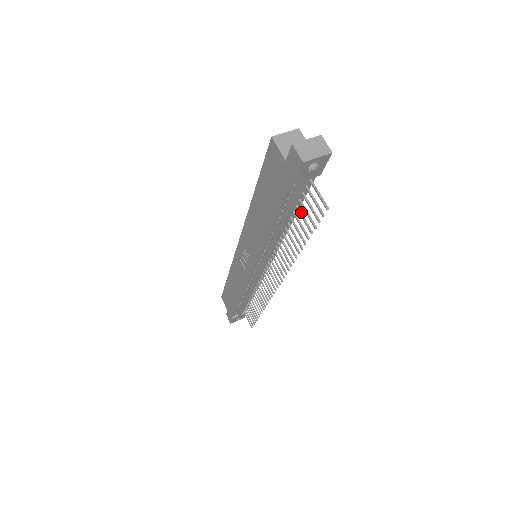
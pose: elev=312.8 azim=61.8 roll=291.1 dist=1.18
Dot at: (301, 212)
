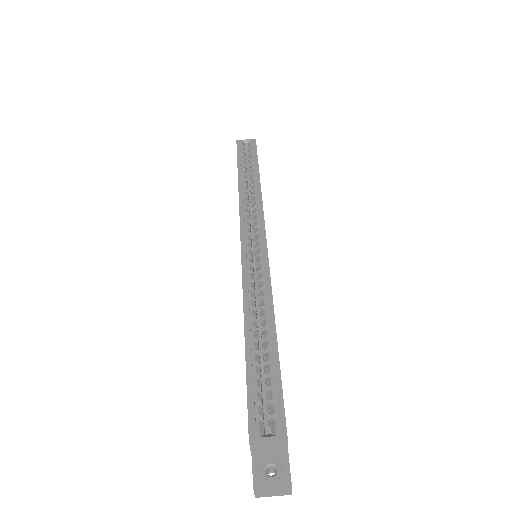
Dot at: occluded
